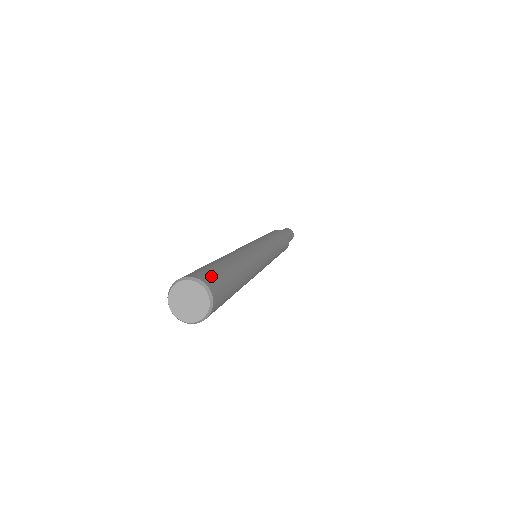
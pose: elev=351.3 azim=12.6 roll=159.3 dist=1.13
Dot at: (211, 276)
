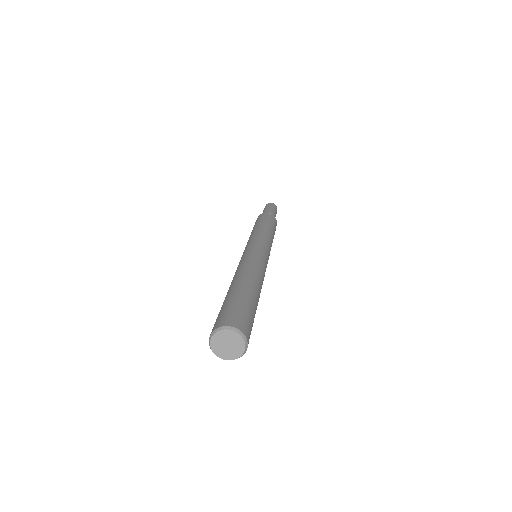
Dot at: (233, 316)
